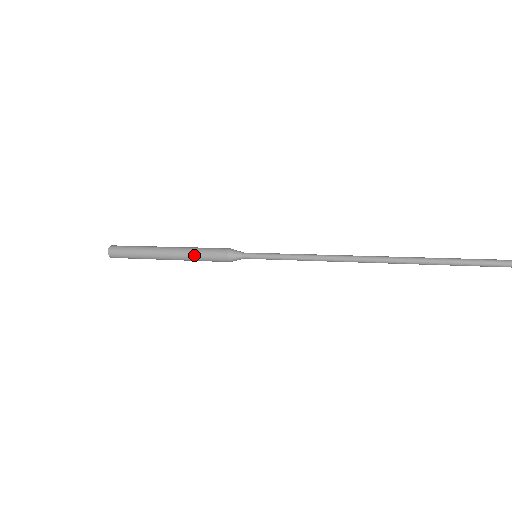
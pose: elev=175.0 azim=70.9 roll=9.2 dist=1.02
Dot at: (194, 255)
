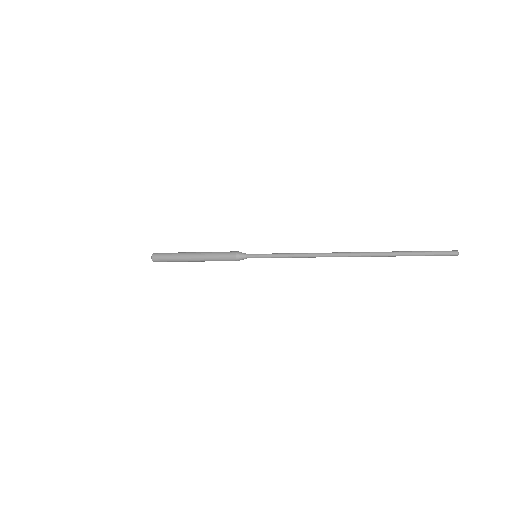
Dot at: (213, 260)
